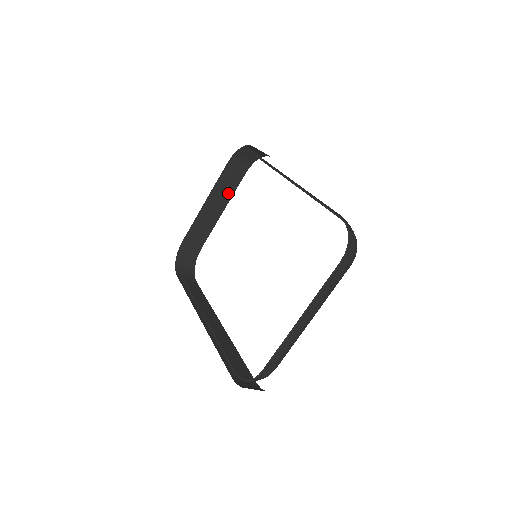
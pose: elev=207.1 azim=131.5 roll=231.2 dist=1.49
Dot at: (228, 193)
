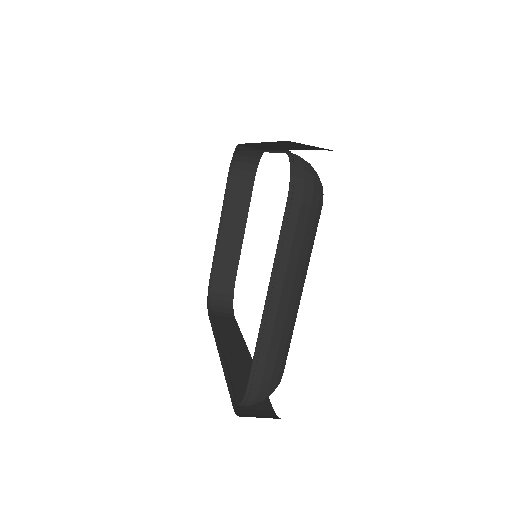
Dot at: (242, 209)
